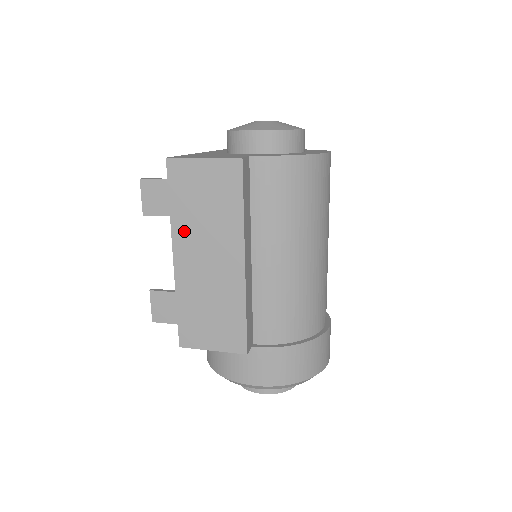
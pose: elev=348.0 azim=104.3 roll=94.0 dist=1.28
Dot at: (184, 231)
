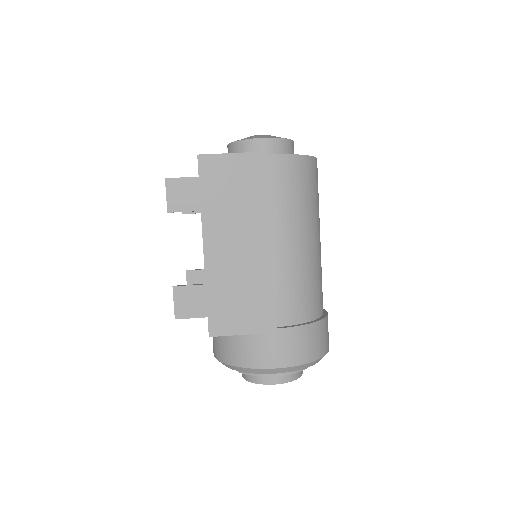
Dot at: (214, 220)
